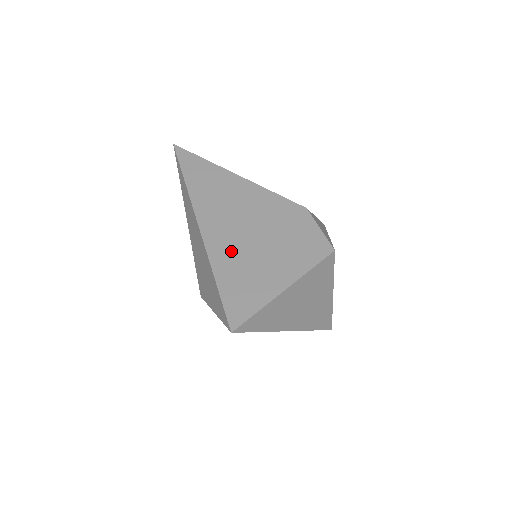
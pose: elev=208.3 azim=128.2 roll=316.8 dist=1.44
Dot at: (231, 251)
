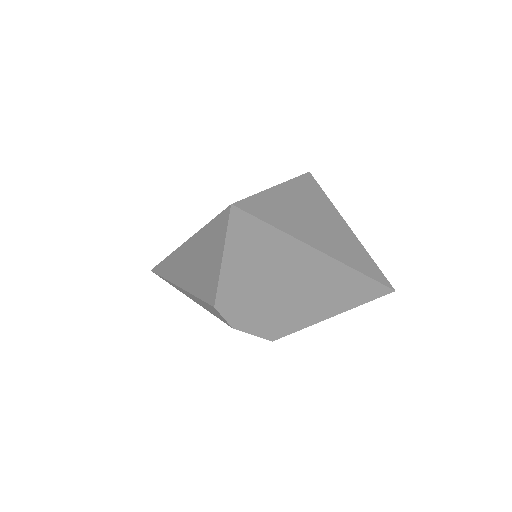
Dot at: occluded
